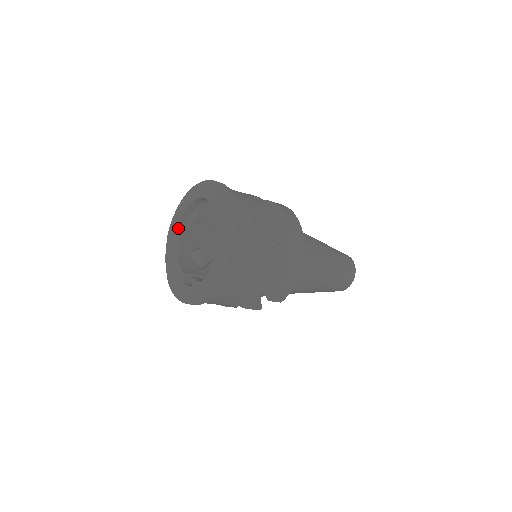
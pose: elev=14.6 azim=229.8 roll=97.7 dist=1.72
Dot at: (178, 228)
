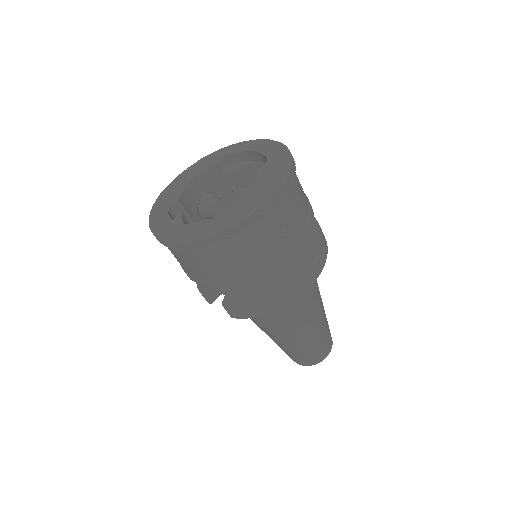
Dot at: (218, 160)
